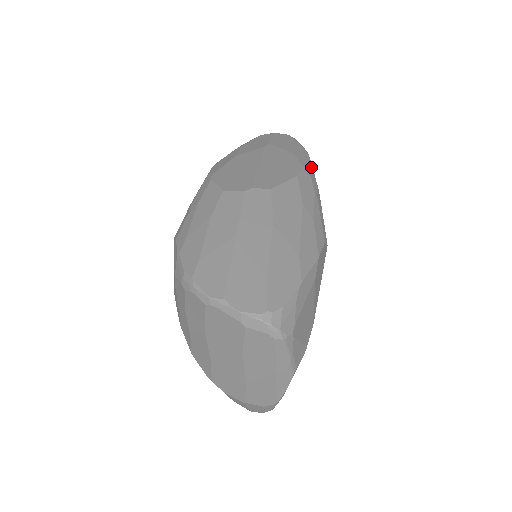
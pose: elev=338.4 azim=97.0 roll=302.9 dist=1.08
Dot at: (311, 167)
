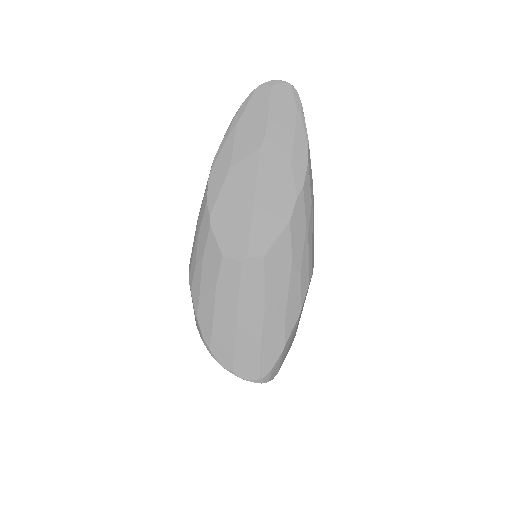
Dot at: (307, 179)
